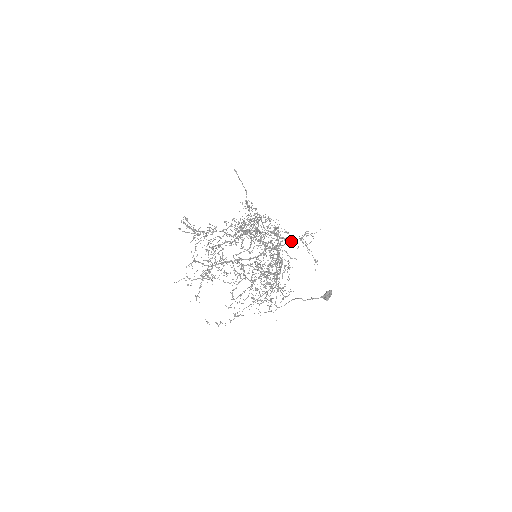
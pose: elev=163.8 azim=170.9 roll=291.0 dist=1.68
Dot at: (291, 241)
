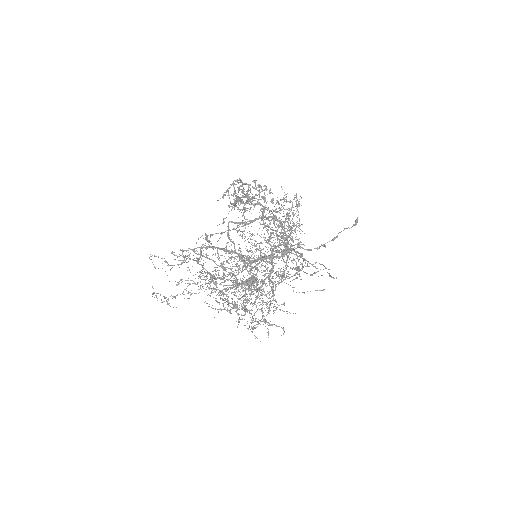
Dot at: (296, 268)
